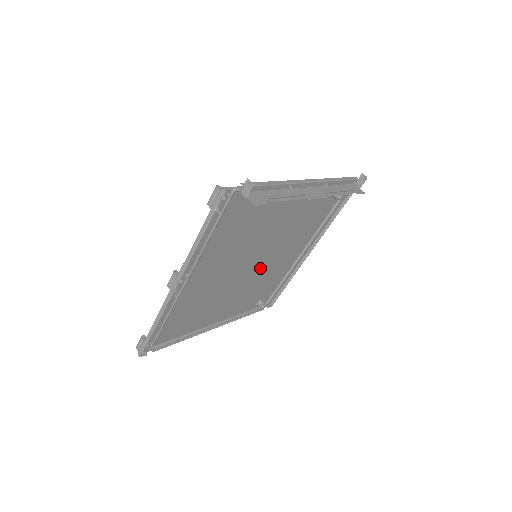
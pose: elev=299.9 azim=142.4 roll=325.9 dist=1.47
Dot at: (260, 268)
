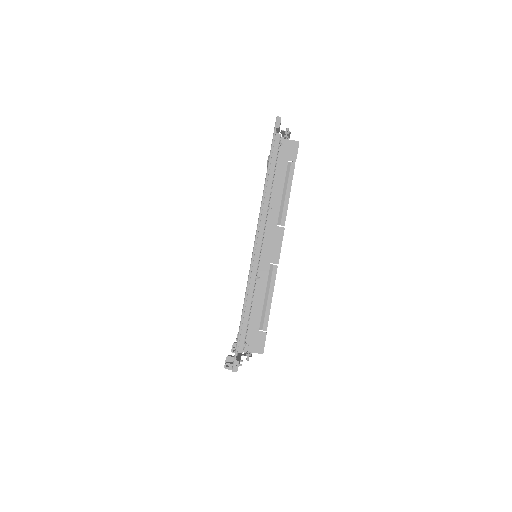
Dot at: occluded
